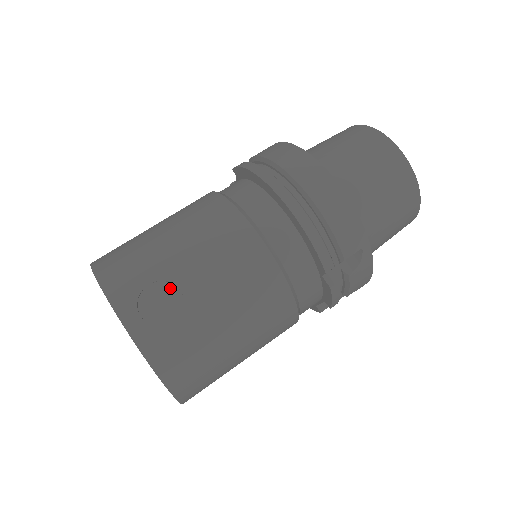
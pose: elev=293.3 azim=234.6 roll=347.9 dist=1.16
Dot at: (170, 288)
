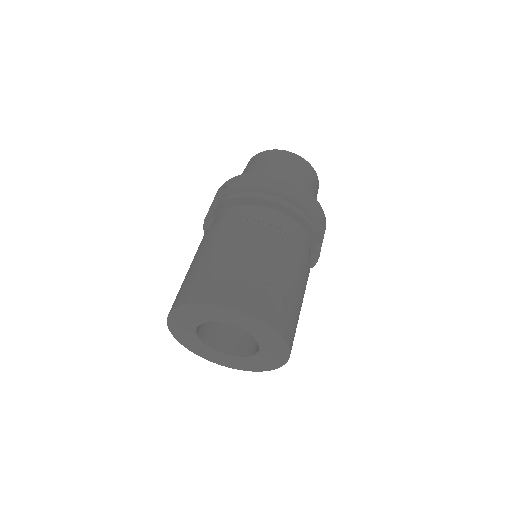
Dot at: (269, 287)
